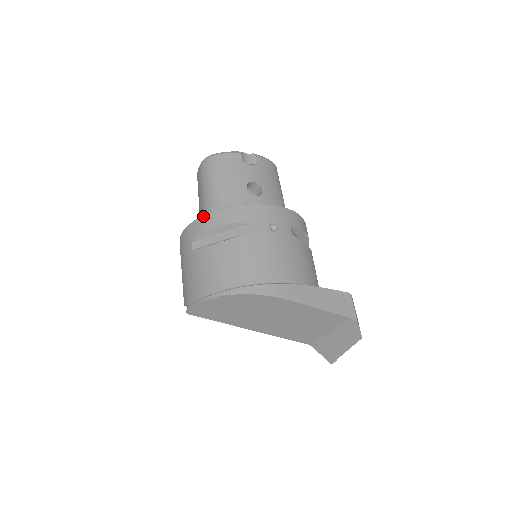
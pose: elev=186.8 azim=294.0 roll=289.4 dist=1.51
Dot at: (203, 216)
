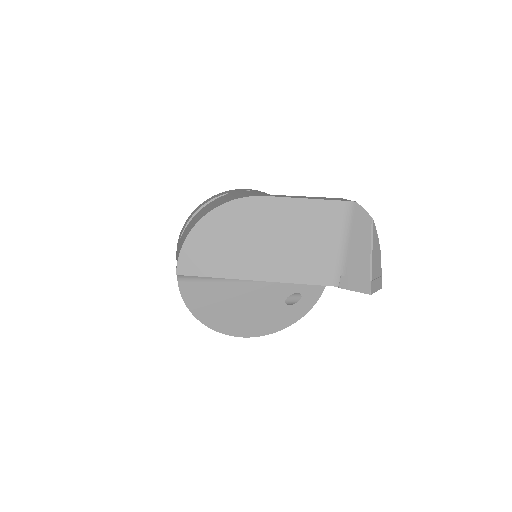
Dot at: (188, 217)
